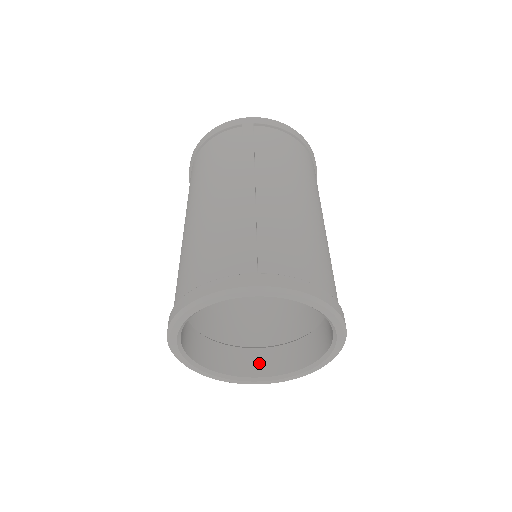
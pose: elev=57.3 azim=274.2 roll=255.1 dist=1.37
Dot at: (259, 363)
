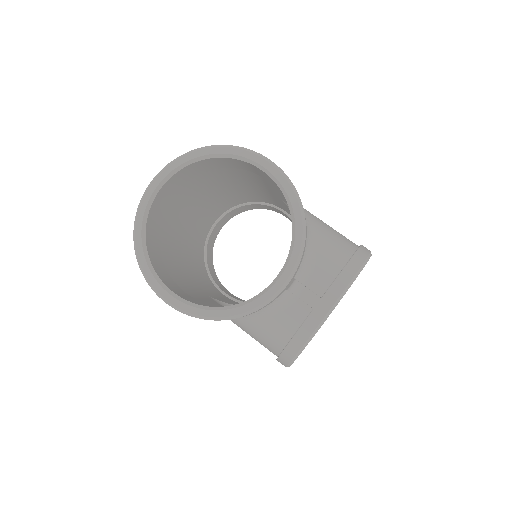
Dot at: occluded
